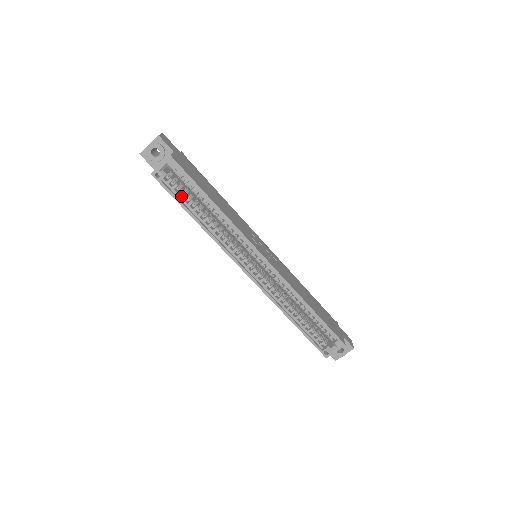
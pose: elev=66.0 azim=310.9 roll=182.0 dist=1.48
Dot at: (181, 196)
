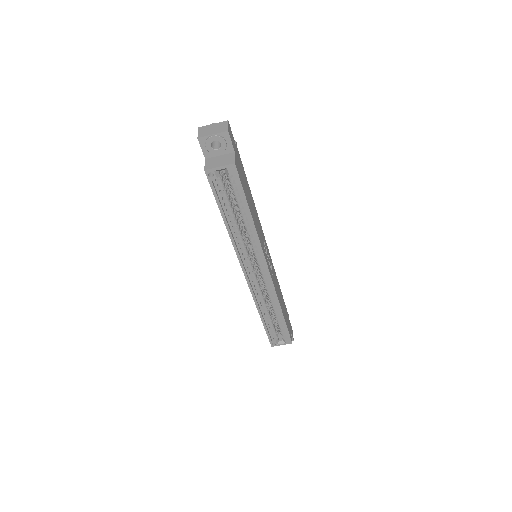
Dot at: (222, 197)
